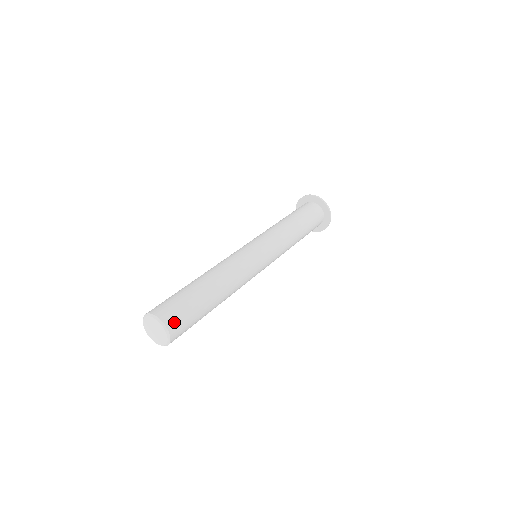
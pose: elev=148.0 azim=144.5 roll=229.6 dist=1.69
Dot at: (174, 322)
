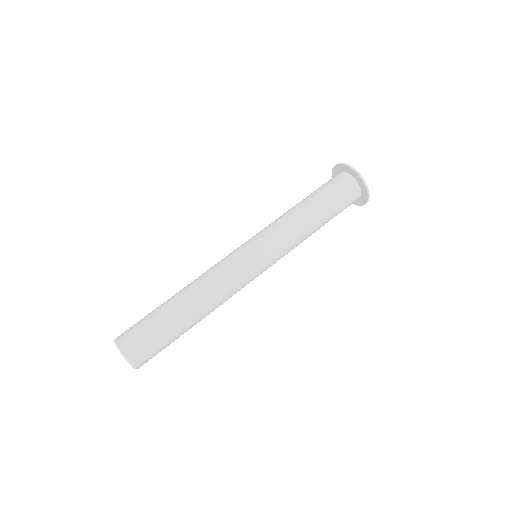
Dot at: (144, 361)
